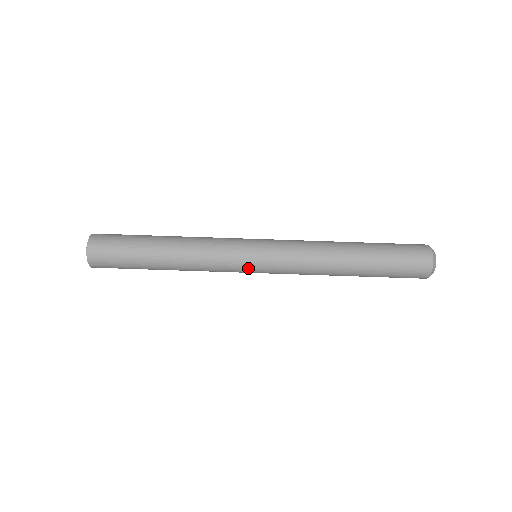
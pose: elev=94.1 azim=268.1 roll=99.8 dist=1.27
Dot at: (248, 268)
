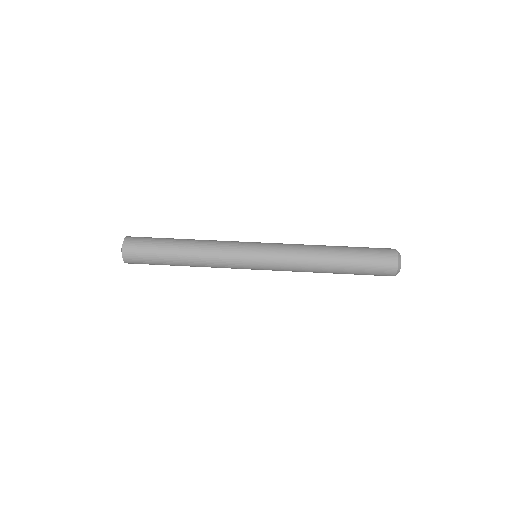
Dot at: (249, 266)
